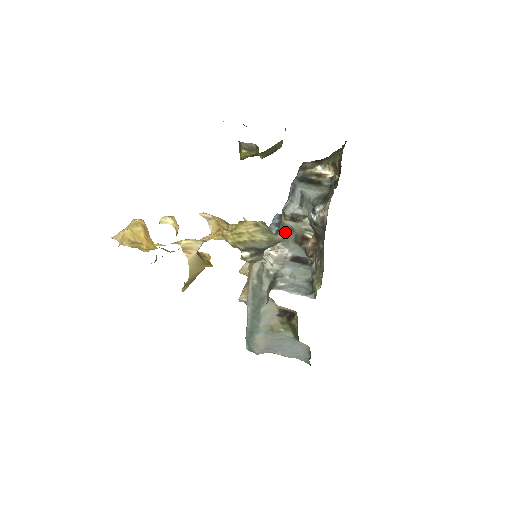
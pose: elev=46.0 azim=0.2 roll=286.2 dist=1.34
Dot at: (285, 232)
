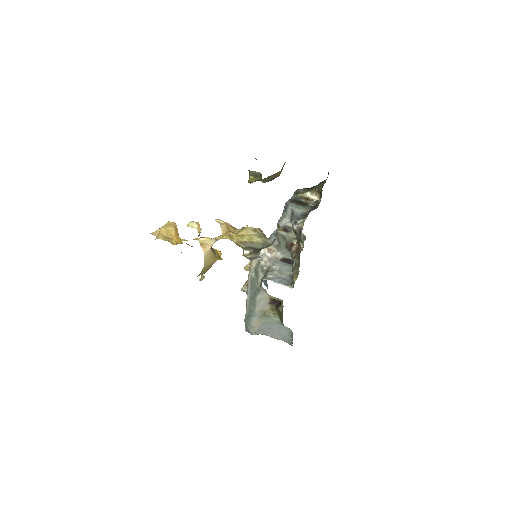
Dot at: (279, 240)
